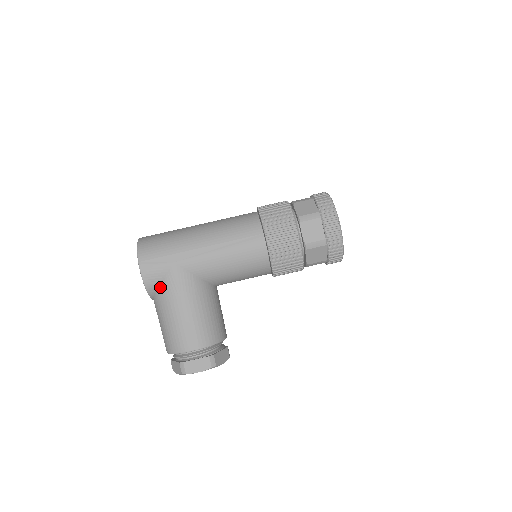
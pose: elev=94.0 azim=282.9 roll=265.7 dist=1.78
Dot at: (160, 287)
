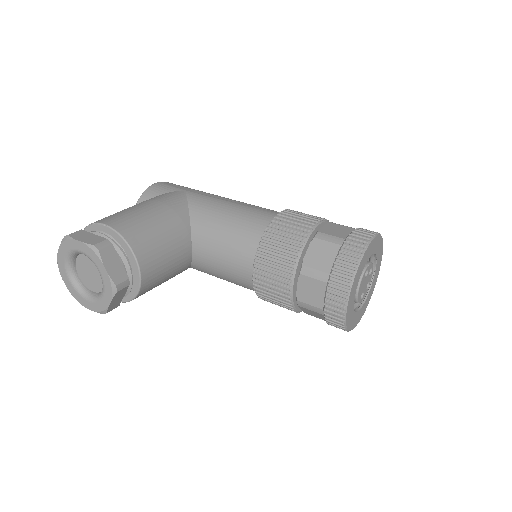
Dot at: occluded
